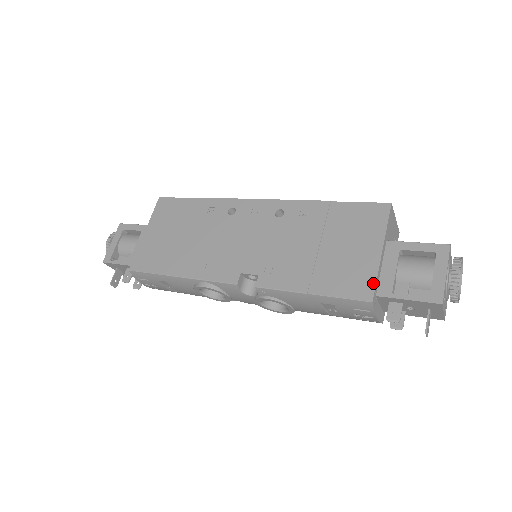
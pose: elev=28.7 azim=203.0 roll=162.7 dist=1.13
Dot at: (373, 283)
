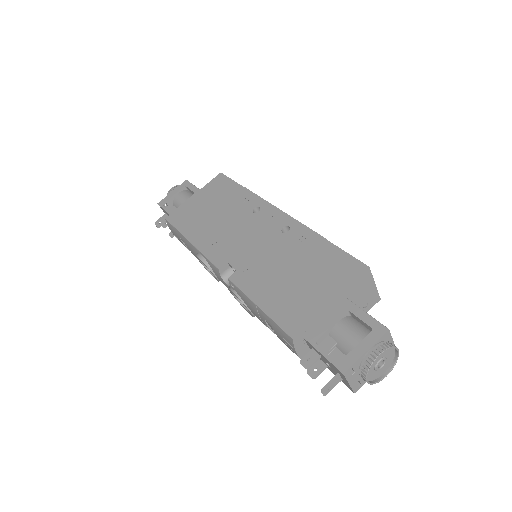
Dot at: (305, 324)
